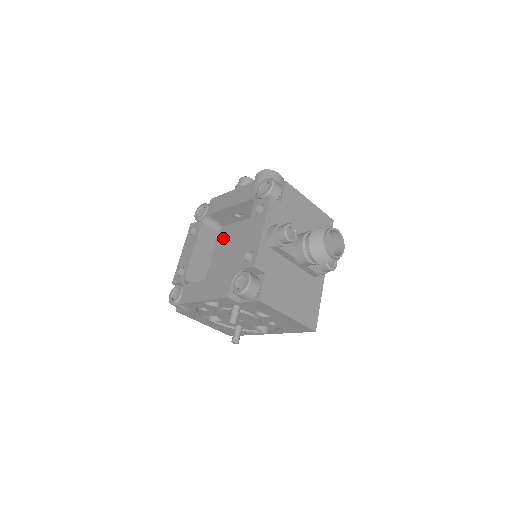
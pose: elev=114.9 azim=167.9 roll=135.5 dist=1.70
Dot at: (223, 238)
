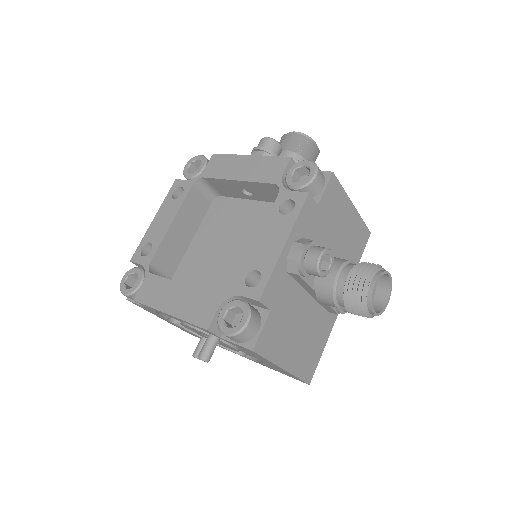
Dot at: (216, 214)
